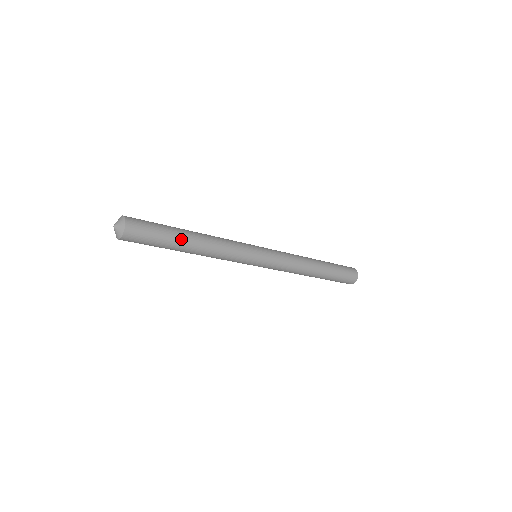
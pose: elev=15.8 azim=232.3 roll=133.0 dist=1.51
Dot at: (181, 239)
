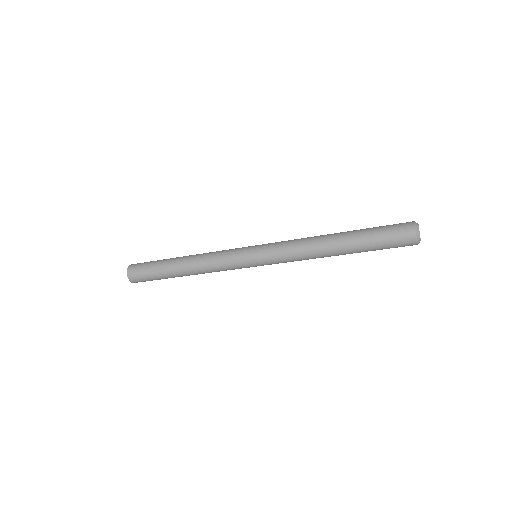
Dot at: (169, 264)
